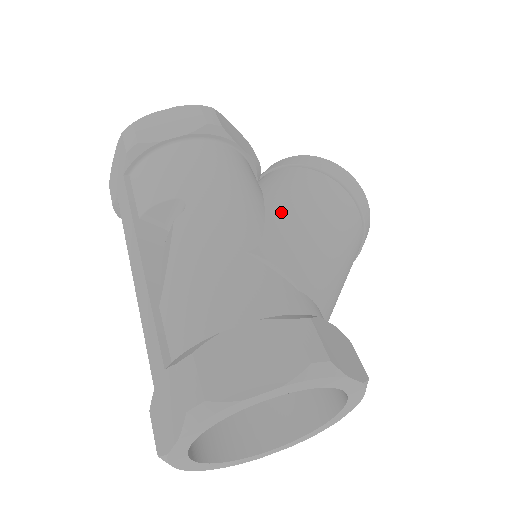
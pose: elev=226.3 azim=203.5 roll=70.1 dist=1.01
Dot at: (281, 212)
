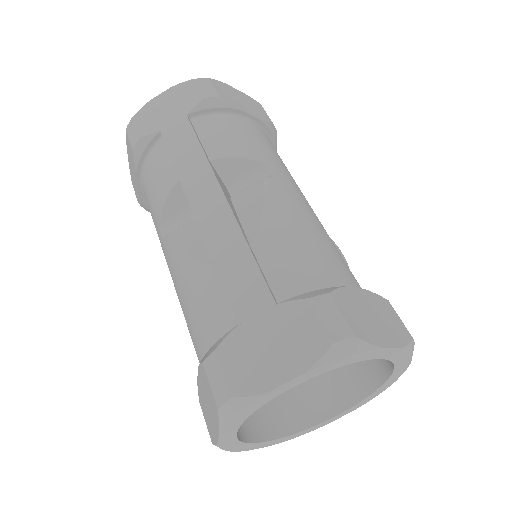
Dot at: occluded
